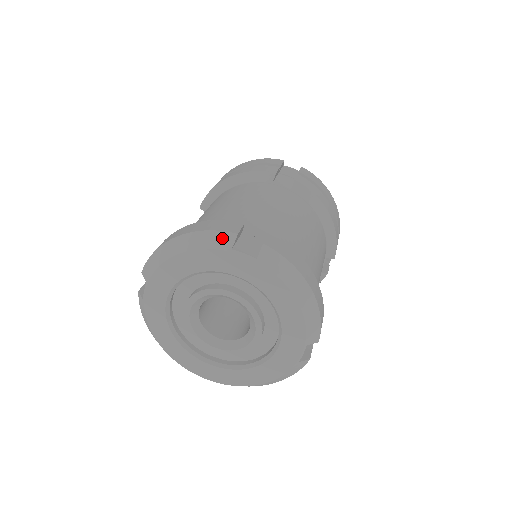
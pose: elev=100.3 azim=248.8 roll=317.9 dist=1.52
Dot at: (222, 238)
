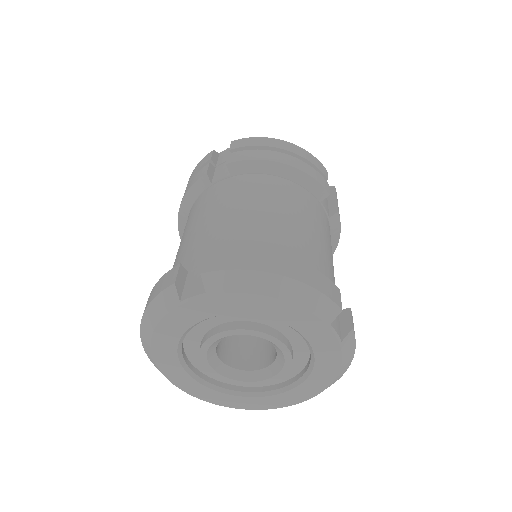
Dot at: (329, 308)
